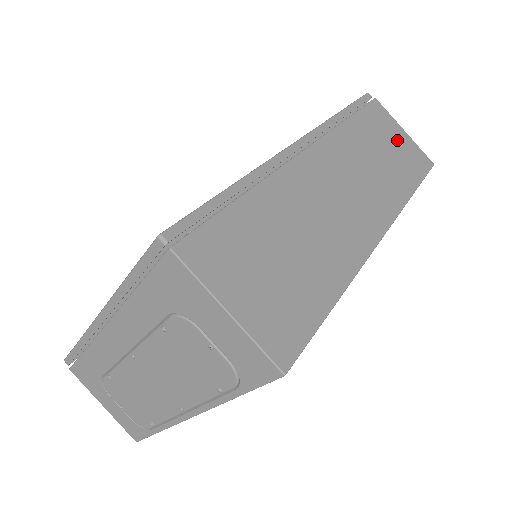
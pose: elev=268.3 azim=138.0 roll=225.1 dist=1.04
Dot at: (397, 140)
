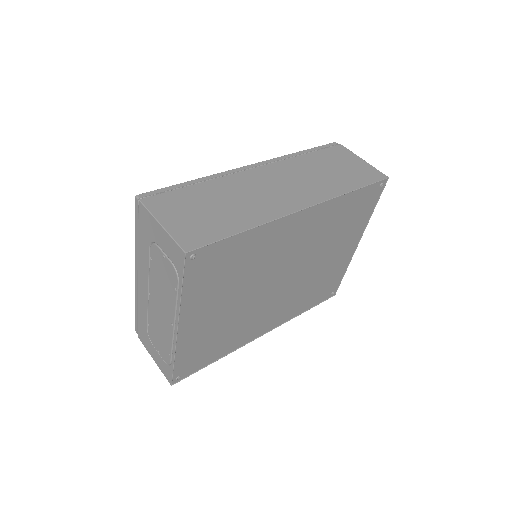
Dot at: (351, 164)
